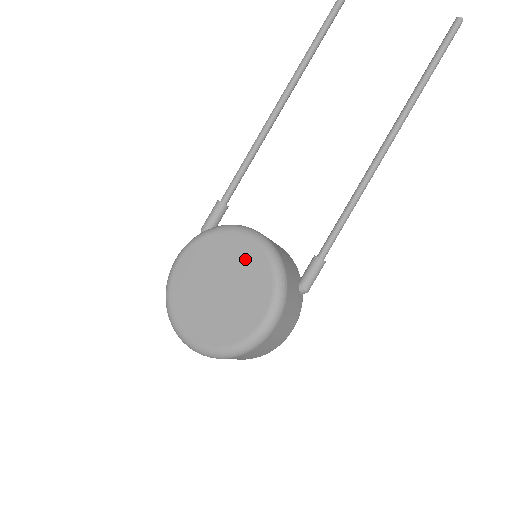
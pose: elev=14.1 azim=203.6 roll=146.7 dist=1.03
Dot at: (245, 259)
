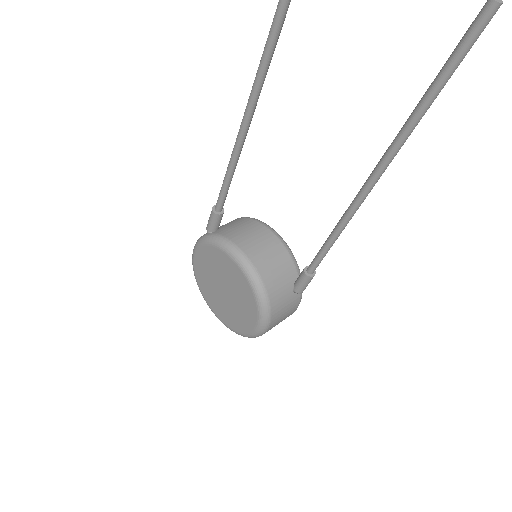
Dot at: (236, 279)
